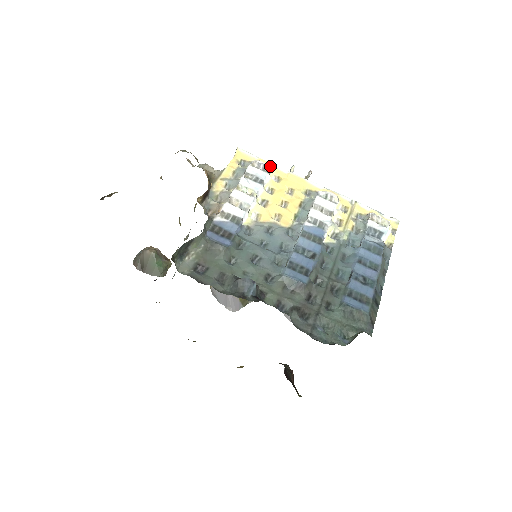
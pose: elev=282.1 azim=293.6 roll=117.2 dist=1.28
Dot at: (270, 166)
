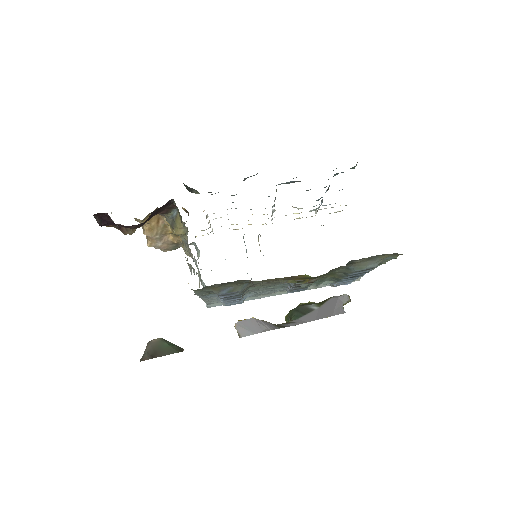
Dot at: occluded
